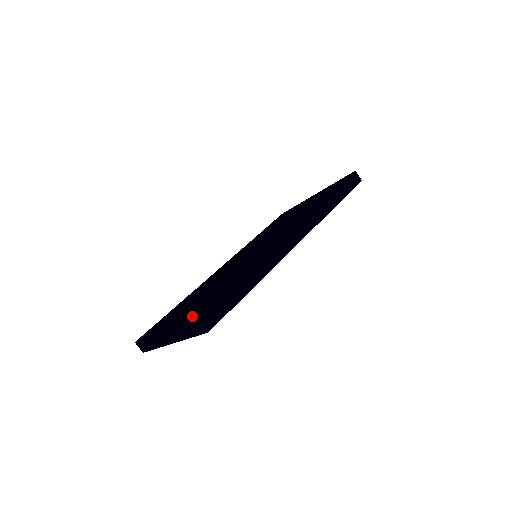
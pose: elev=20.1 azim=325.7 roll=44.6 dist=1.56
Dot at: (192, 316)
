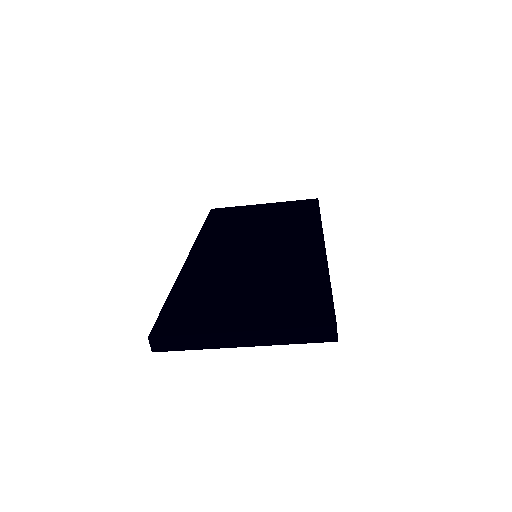
Dot at: (305, 320)
